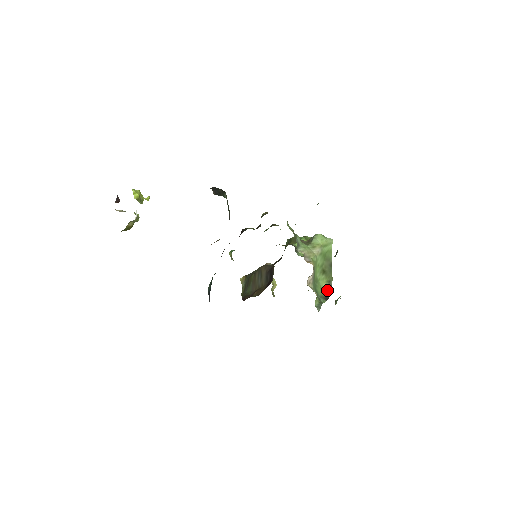
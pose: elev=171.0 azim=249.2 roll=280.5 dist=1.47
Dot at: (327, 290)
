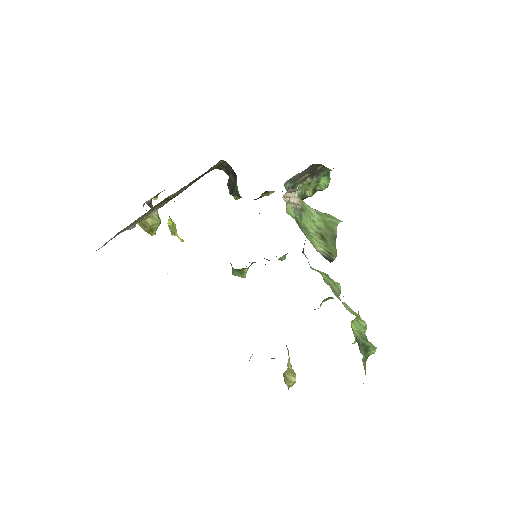
Dot at: (324, 256)
